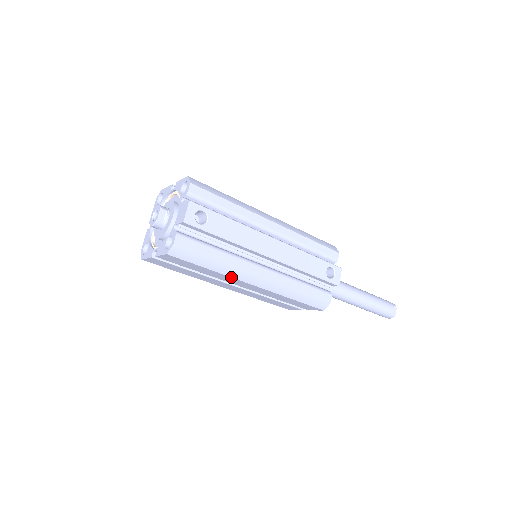
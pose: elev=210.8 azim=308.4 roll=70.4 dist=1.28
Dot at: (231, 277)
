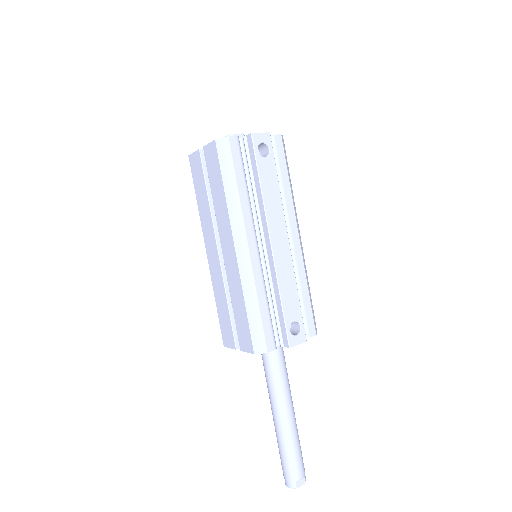
Dot at: (229, 217)
